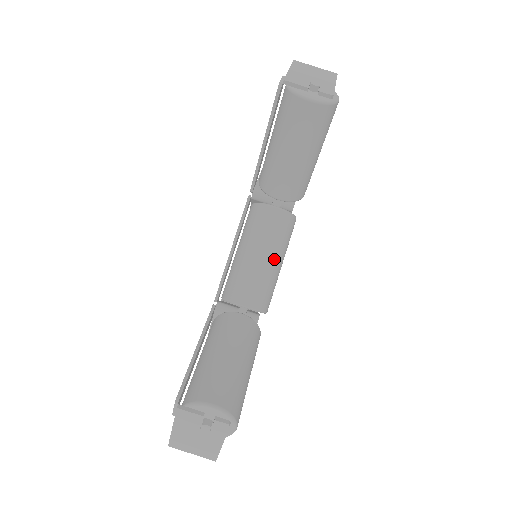
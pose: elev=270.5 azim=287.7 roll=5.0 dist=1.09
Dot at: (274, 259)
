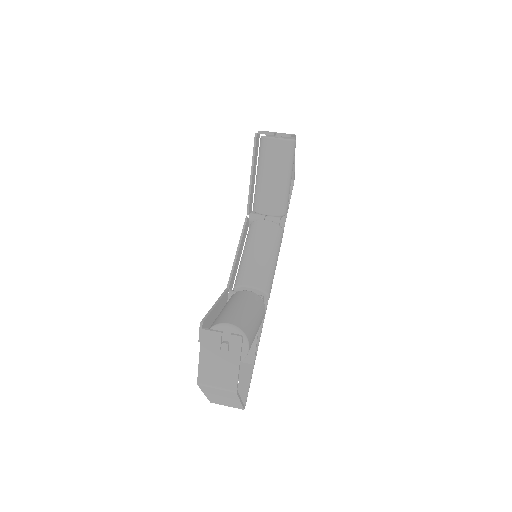
Dot at: (269, 254)
